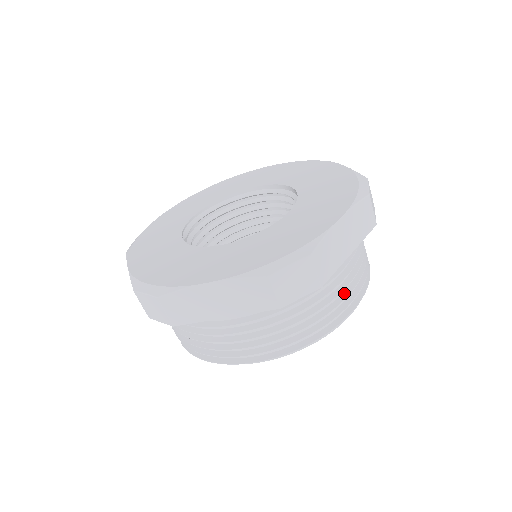
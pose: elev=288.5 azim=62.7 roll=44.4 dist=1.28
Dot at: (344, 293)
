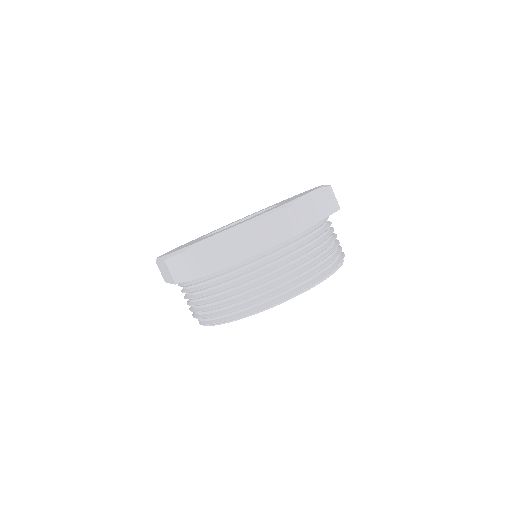
Dot at: (323, 255)
